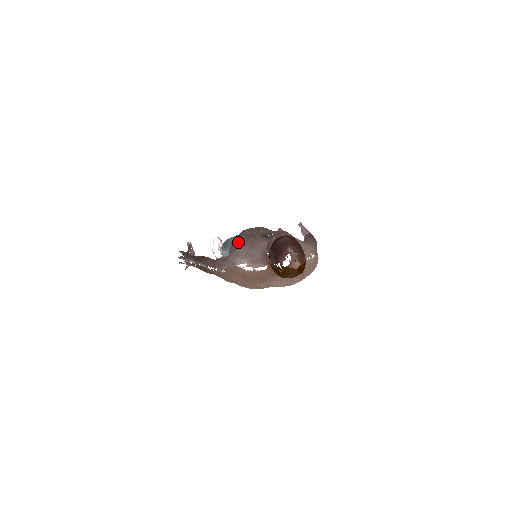
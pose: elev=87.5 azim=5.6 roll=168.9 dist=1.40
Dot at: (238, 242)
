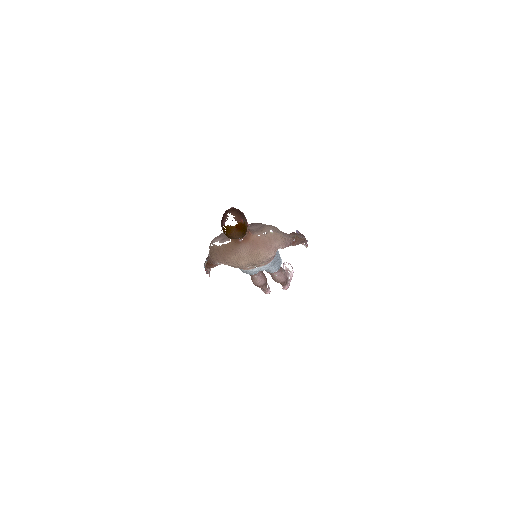
Dot at: occluded
